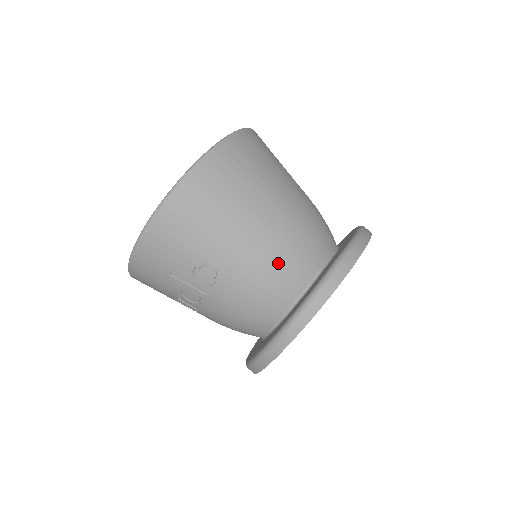
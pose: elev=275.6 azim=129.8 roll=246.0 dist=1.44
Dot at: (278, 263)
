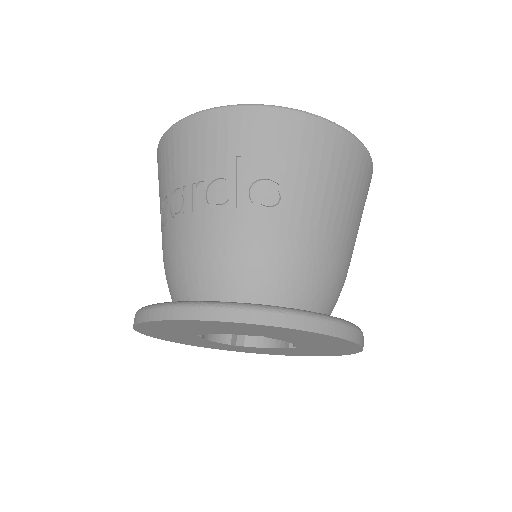
Dot at: (316, 267)
